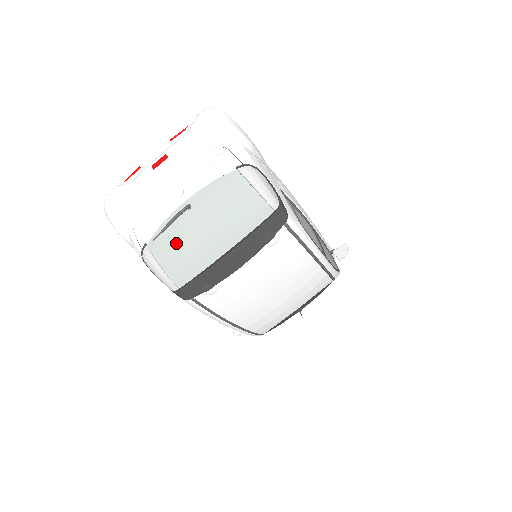
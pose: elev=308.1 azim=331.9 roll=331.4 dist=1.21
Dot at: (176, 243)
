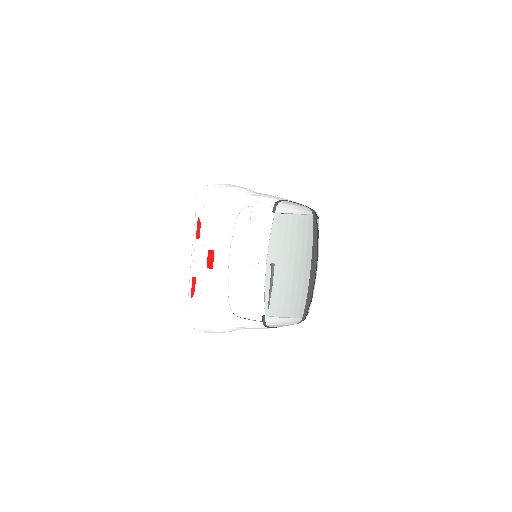
Dot at: (284, 294)
